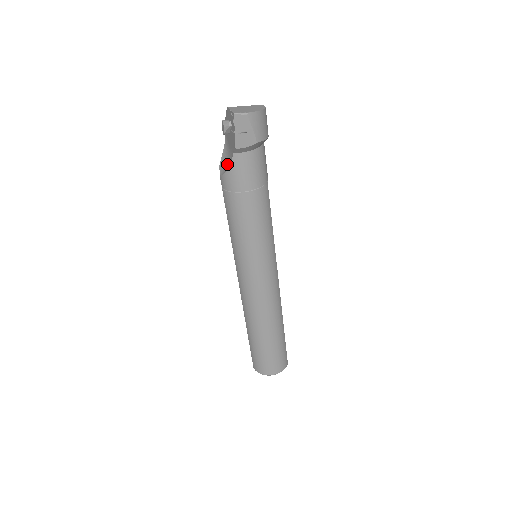
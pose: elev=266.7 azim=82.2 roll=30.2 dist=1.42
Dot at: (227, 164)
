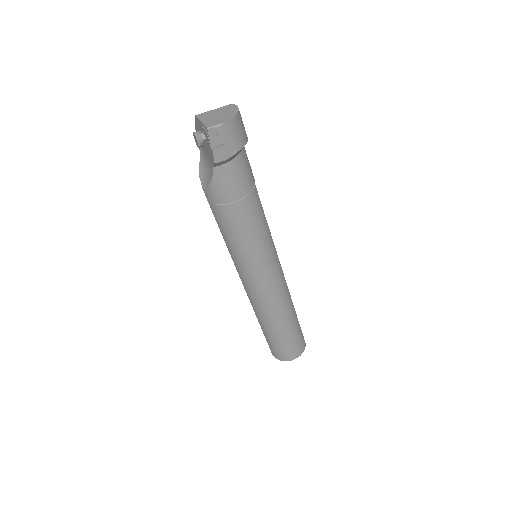
Dot at: (208, 176)
